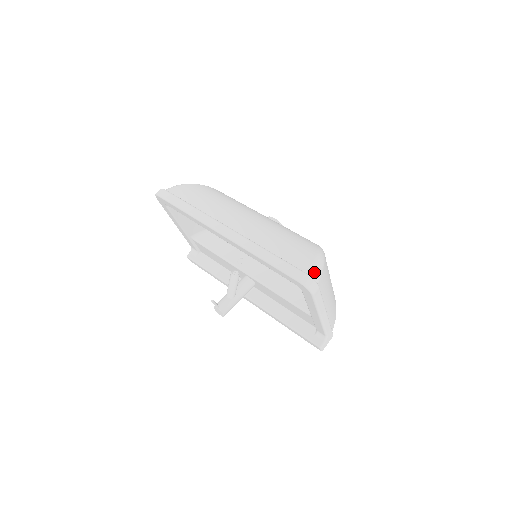
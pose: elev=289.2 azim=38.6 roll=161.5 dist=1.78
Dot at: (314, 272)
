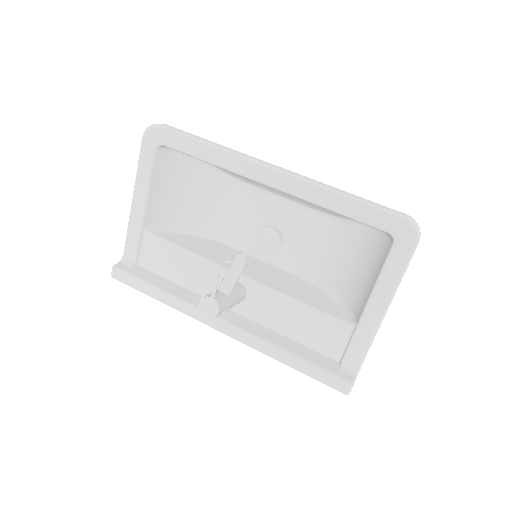
Dot at: occluded
